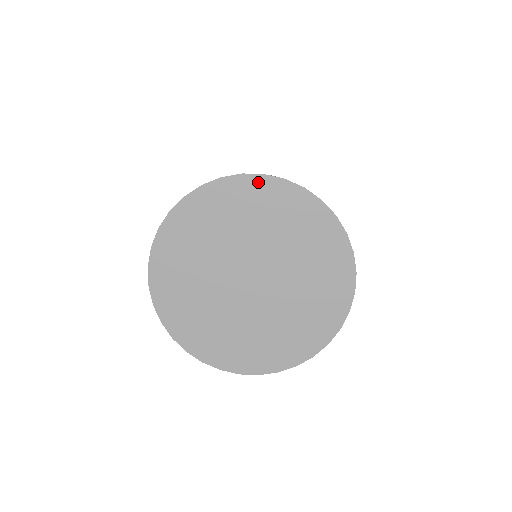
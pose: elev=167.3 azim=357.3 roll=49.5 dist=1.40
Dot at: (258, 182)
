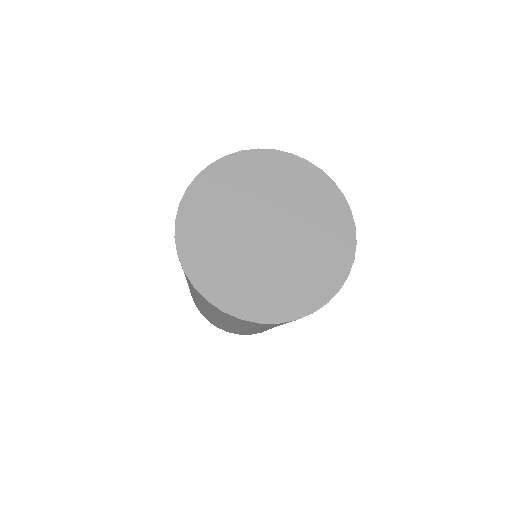
Dot at: (240, 157)
